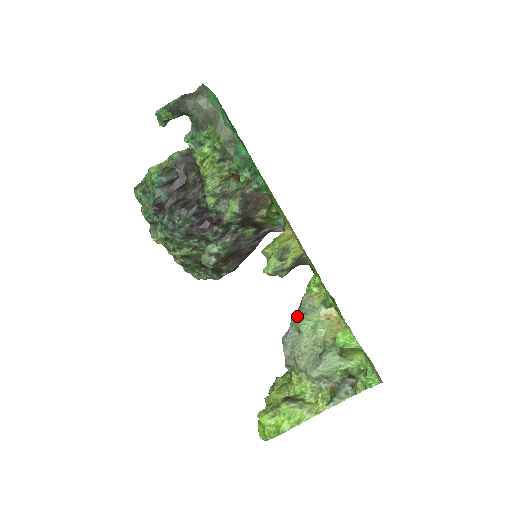
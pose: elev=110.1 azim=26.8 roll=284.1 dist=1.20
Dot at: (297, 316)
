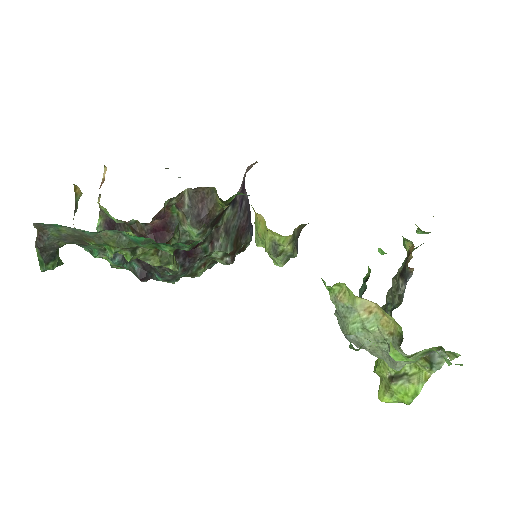
Dot at: (340, 321)
